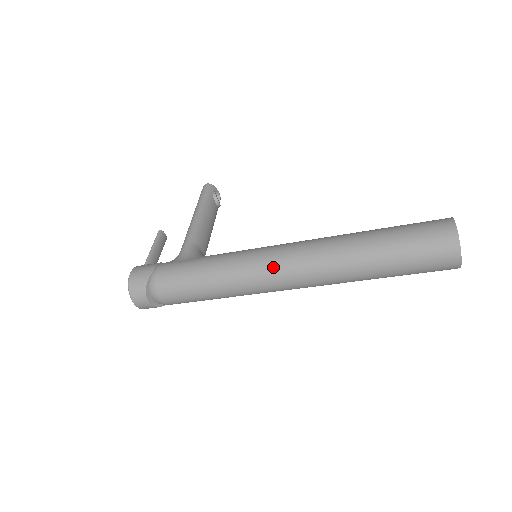
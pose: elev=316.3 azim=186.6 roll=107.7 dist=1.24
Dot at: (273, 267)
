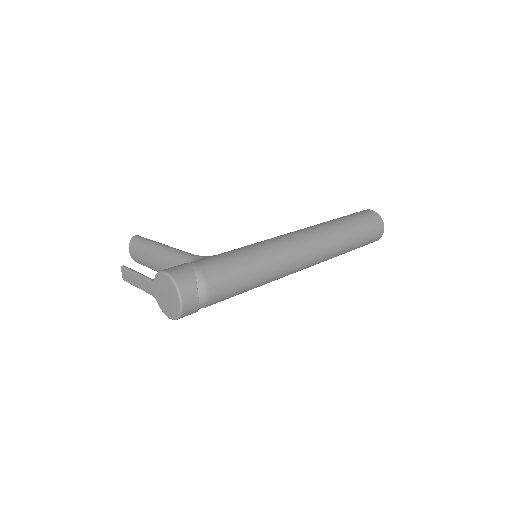
Dot at: (297, 243)
